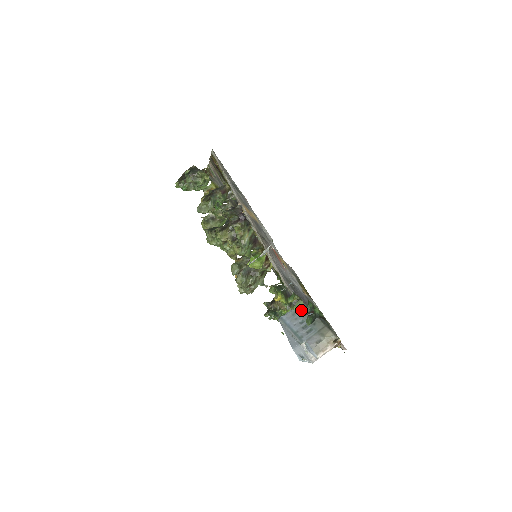
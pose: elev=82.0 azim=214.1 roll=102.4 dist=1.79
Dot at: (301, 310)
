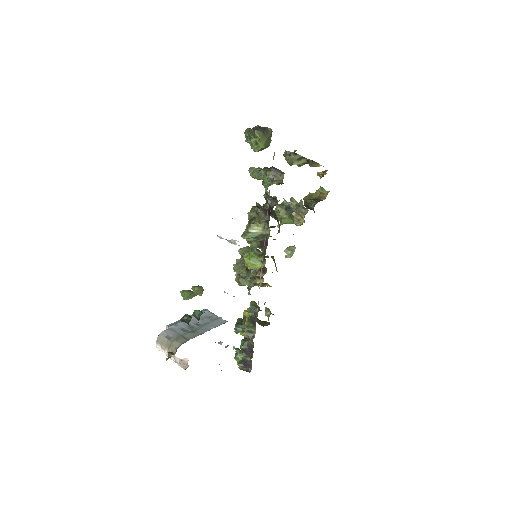
Dot at: (198, 310)
